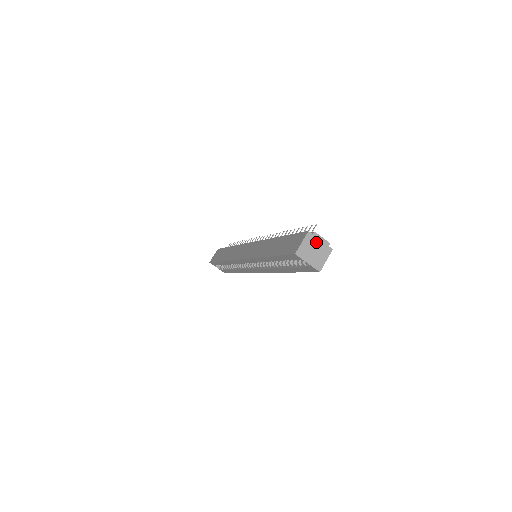
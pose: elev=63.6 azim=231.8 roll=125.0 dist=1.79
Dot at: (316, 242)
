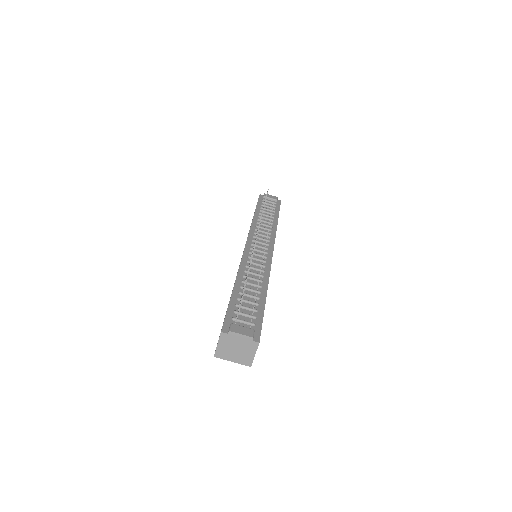
Dot at: (235, 340)
